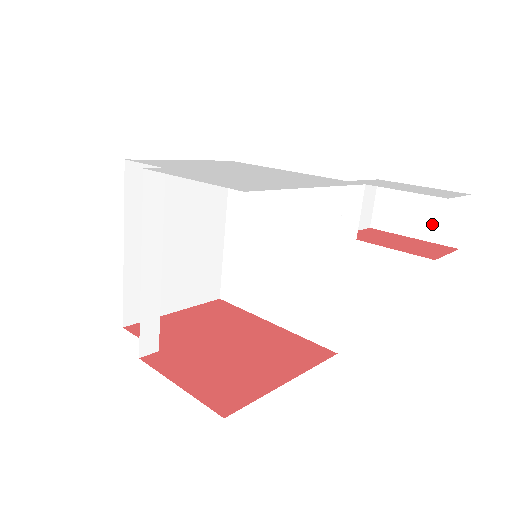
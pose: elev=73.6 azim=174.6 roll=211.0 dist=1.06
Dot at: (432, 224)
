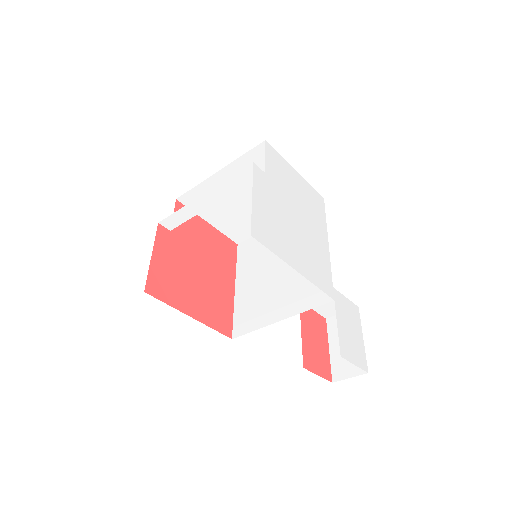
Dot at: (342, 358)
